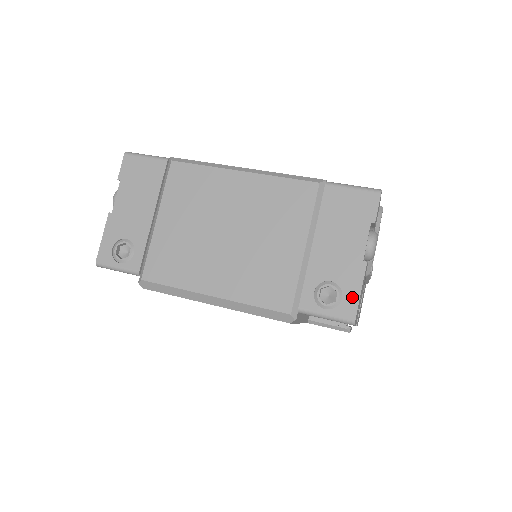
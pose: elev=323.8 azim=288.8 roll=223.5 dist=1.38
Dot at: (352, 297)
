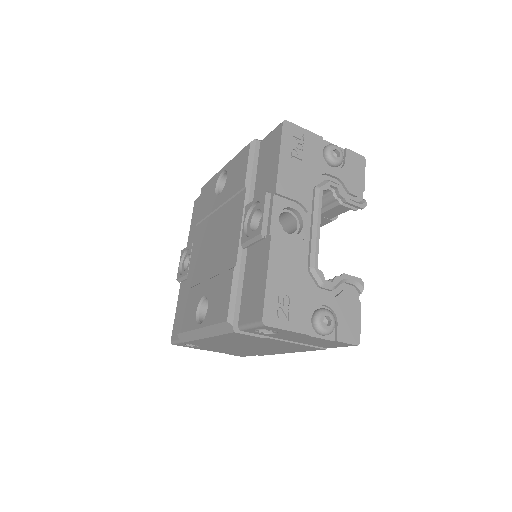
Dot at: occluded
